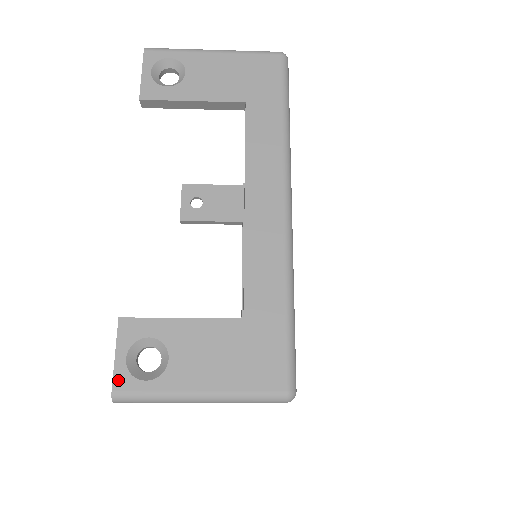
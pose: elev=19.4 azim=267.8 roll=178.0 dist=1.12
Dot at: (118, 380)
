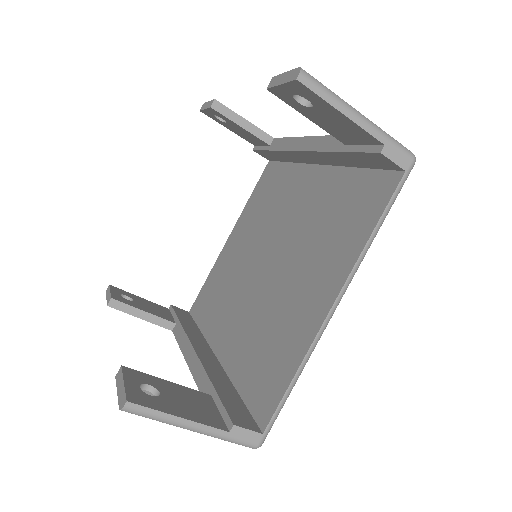
Dot at: occluded
